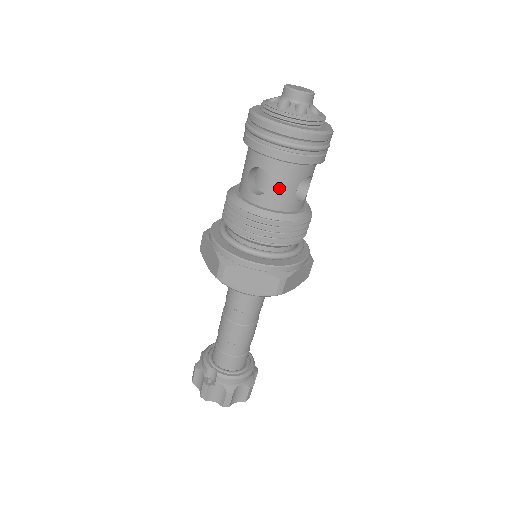
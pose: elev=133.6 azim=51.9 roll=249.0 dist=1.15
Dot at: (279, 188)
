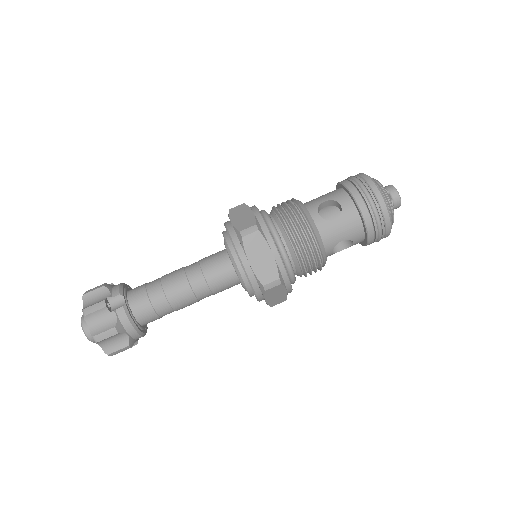
Dot at: (338, 227)
